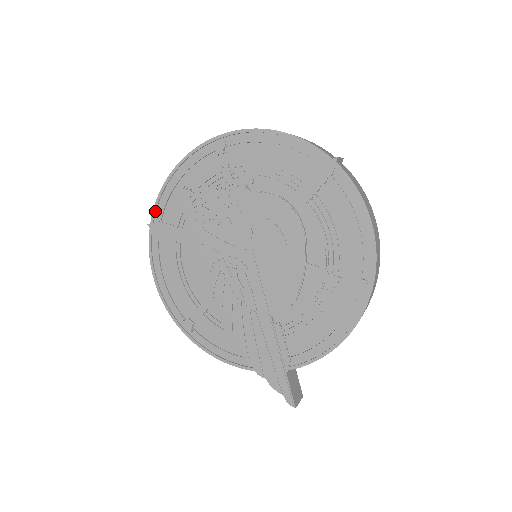
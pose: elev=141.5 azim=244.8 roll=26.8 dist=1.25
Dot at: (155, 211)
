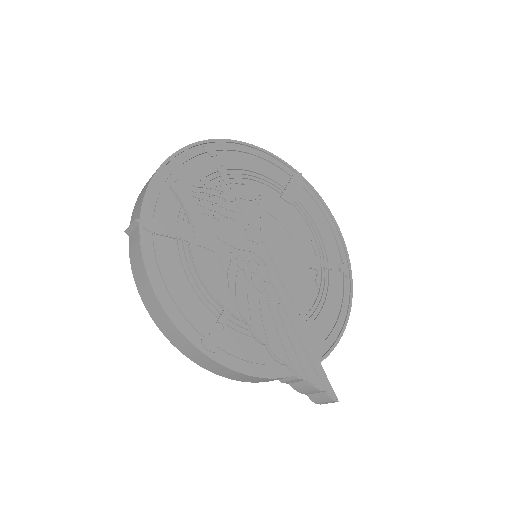
Dot at: (145, 204)
